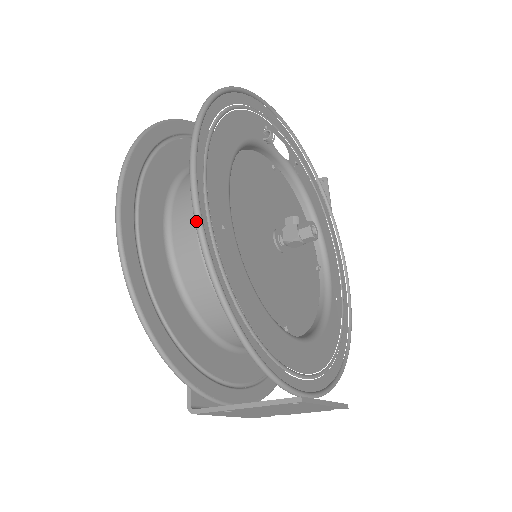
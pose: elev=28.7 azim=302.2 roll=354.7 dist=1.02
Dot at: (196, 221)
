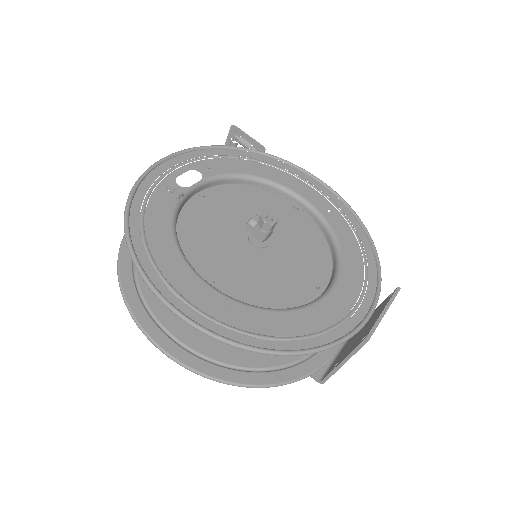
Dot at: (213, 338)
